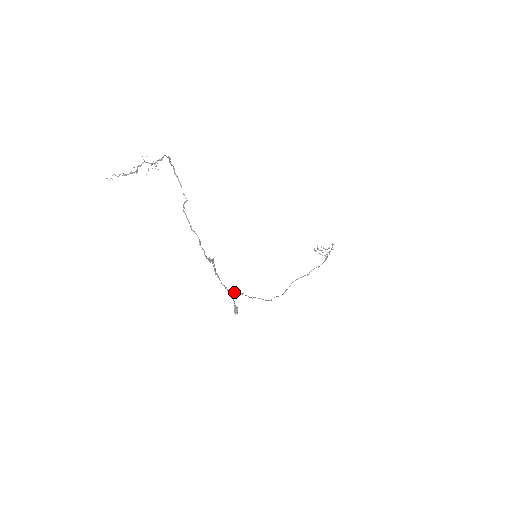
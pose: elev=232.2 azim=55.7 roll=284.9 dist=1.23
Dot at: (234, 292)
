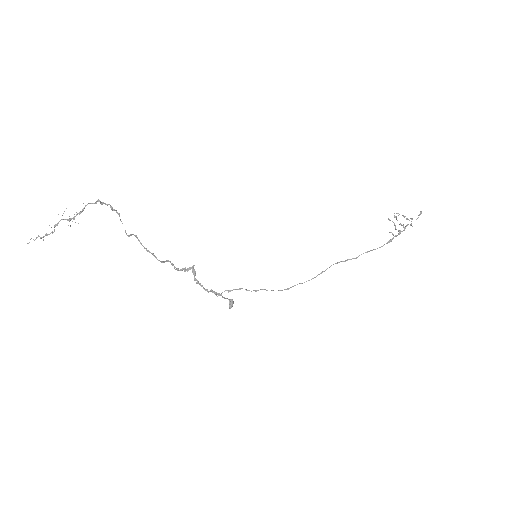
Dot at: (226, 290)
